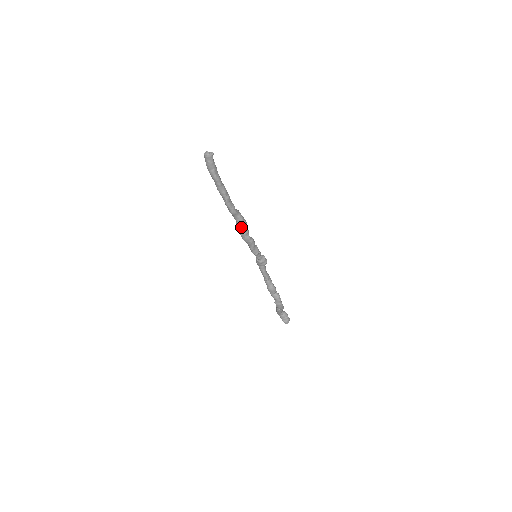
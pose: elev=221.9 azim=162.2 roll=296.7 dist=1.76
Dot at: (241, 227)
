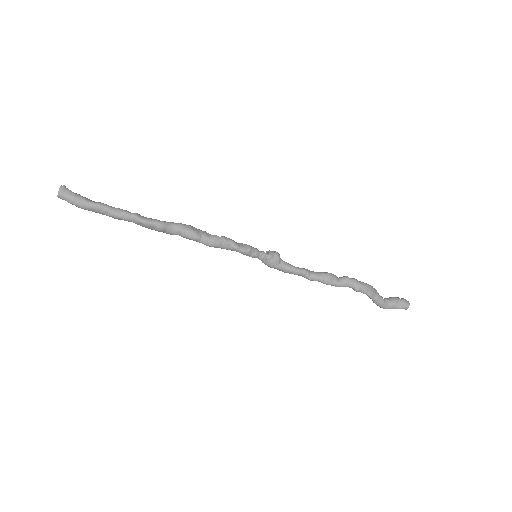
Dot at: (190, 232)
